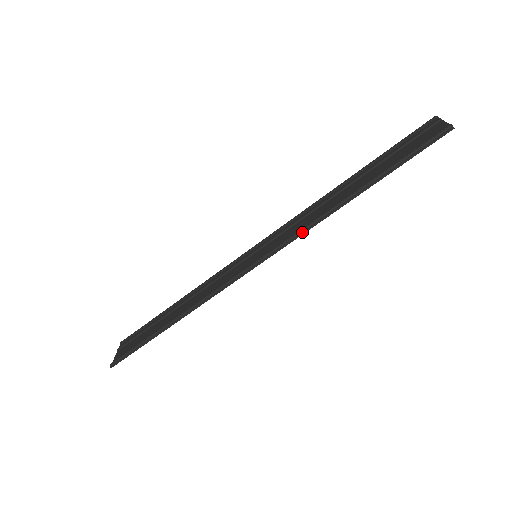
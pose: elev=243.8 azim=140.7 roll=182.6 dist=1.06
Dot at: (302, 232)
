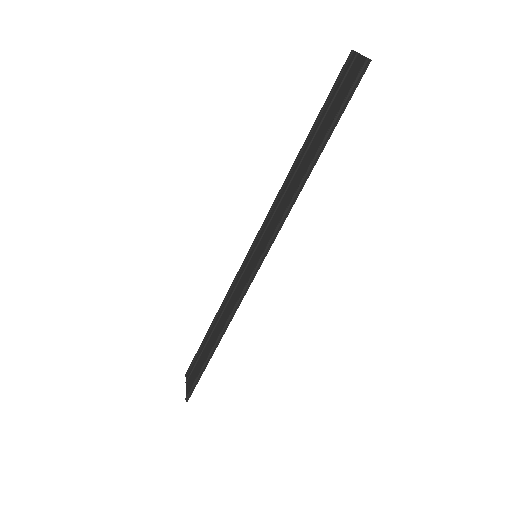
Dot at: (283, 220)
